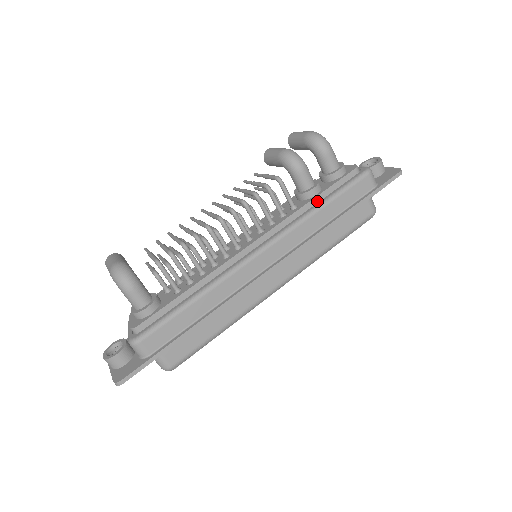
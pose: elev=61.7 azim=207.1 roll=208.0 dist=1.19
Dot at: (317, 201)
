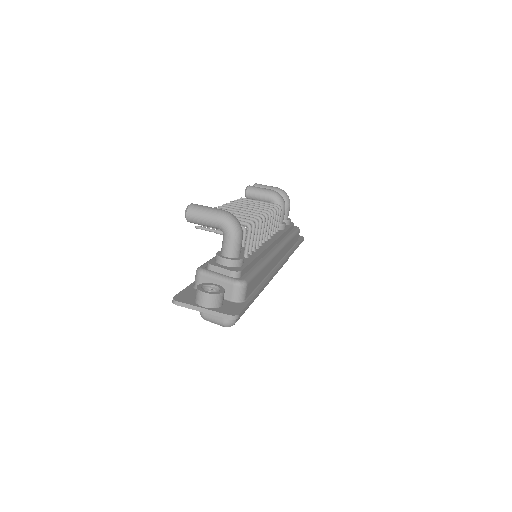
Dot at: (286, 233)
